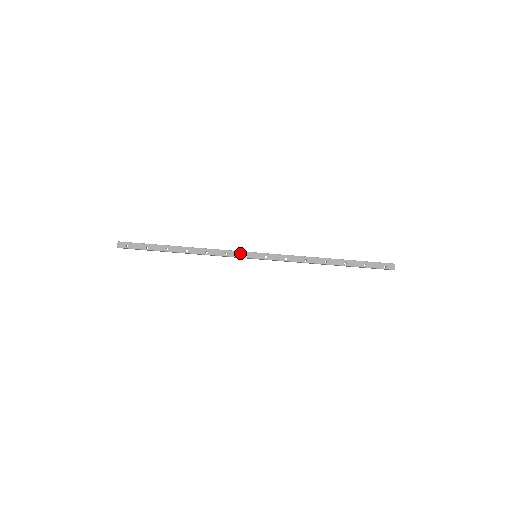
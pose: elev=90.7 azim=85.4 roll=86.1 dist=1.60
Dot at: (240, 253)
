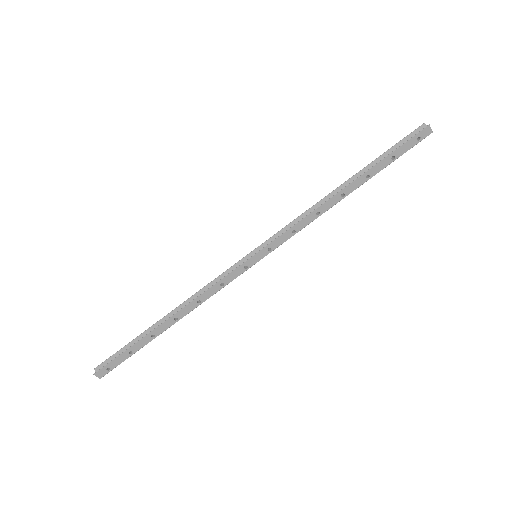
Dot at: (237, 271)
